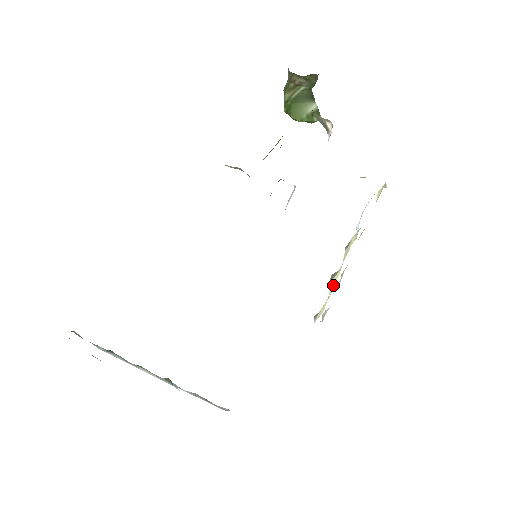
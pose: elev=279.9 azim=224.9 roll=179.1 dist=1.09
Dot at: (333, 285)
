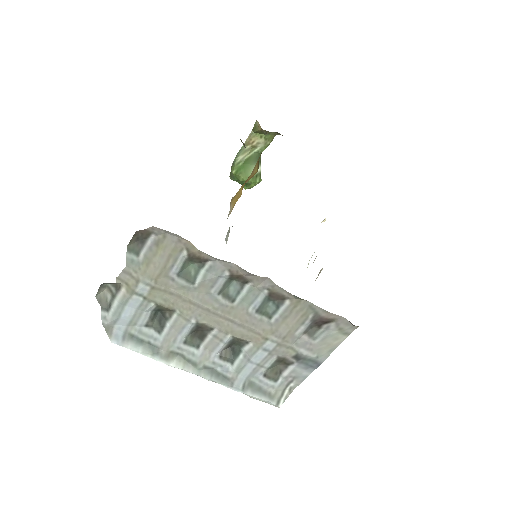
Dot at: occluded
